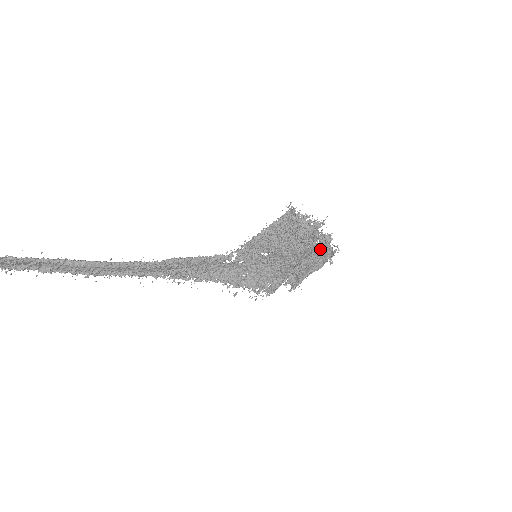
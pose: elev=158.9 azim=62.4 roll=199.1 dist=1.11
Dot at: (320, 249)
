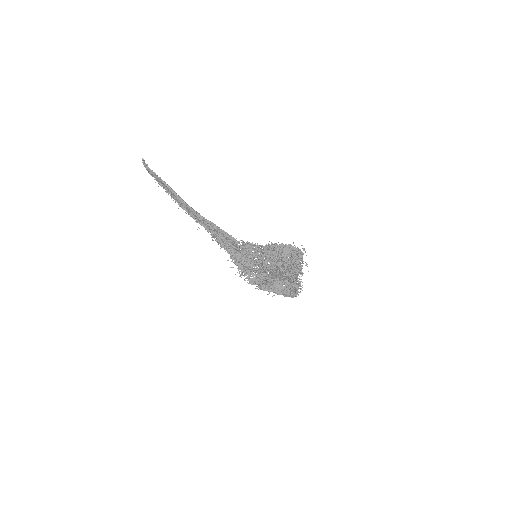
Dot at: (290, 279)
